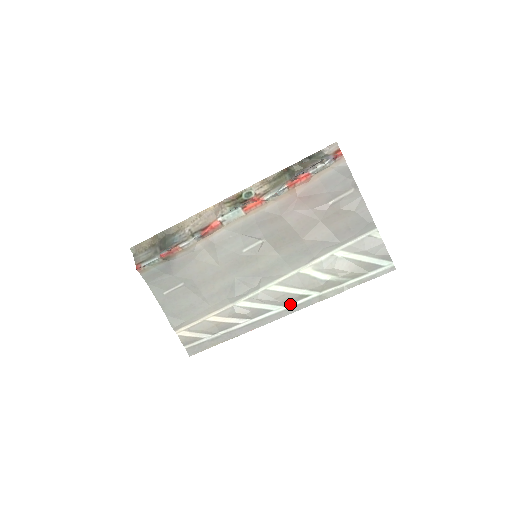
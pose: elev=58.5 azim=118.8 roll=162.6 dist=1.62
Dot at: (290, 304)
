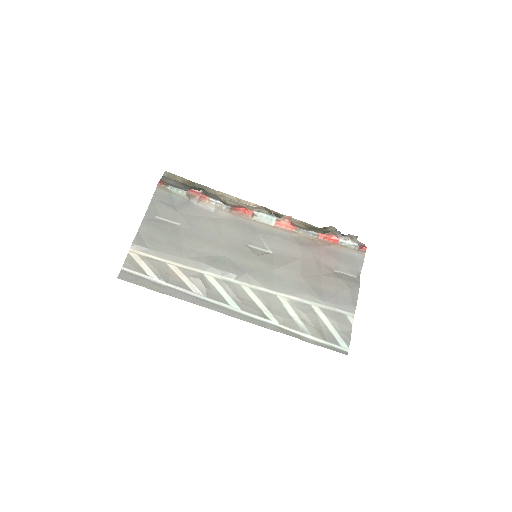
Dot at: (248, 312)
